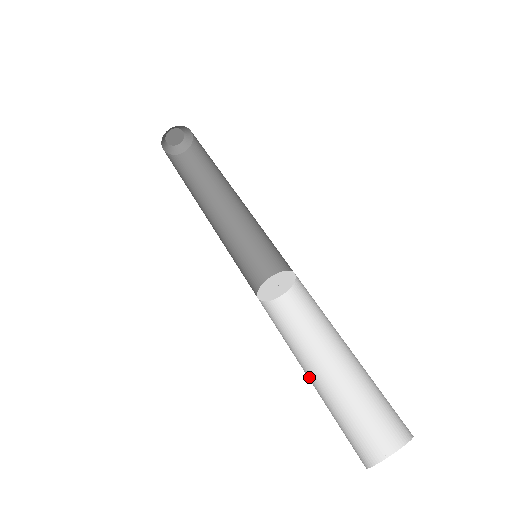
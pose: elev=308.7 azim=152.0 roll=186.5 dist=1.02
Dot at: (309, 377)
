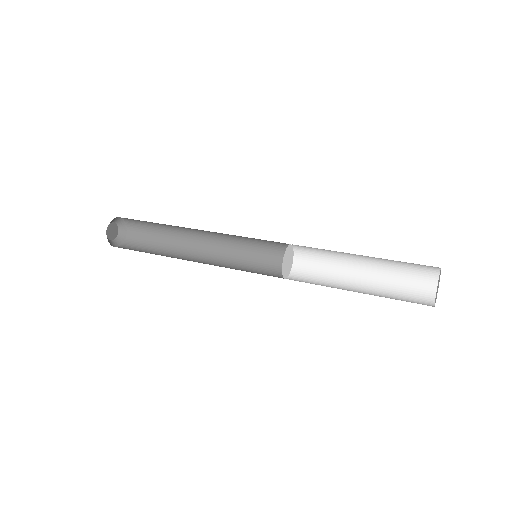
Dot at: (359, 290)
